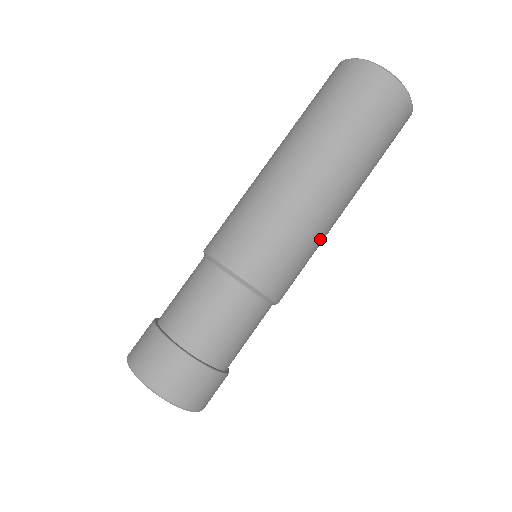
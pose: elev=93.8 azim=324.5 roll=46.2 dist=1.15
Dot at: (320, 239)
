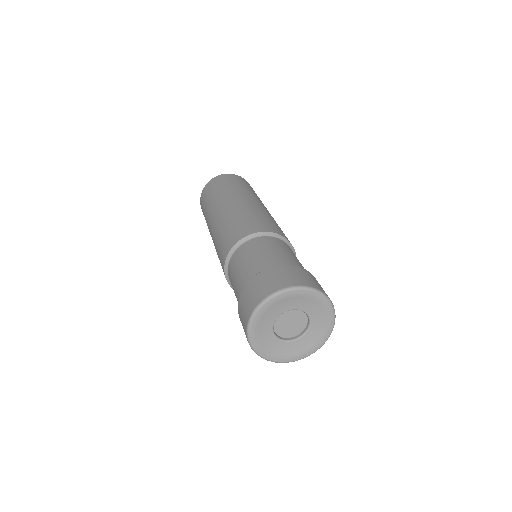
Dot at: (262, 211)
